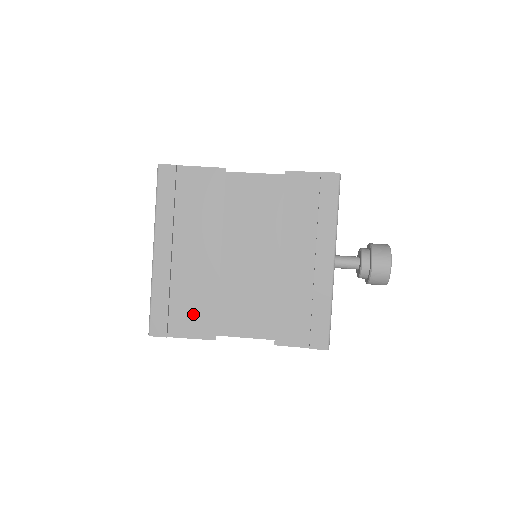
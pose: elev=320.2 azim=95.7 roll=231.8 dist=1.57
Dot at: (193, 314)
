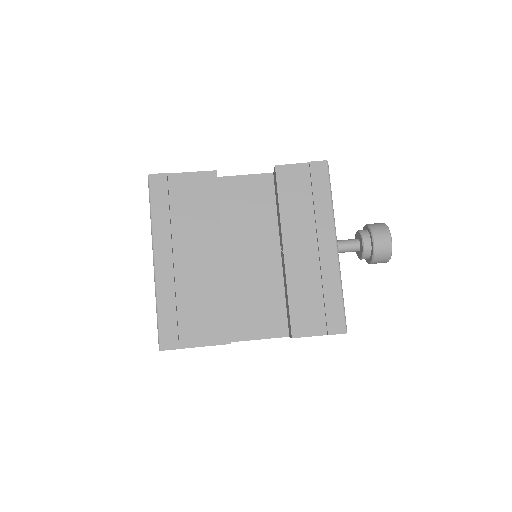
Dot at: (203, 320)
